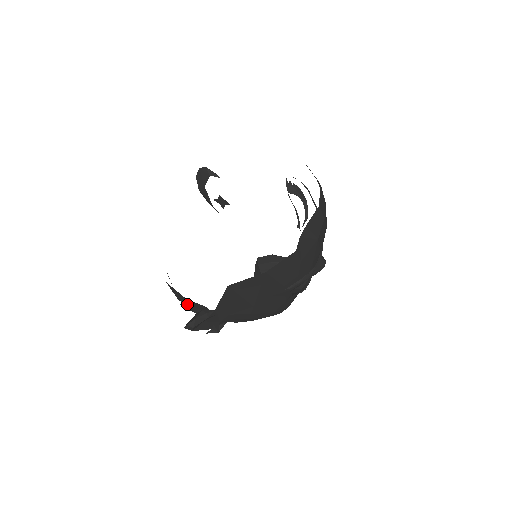
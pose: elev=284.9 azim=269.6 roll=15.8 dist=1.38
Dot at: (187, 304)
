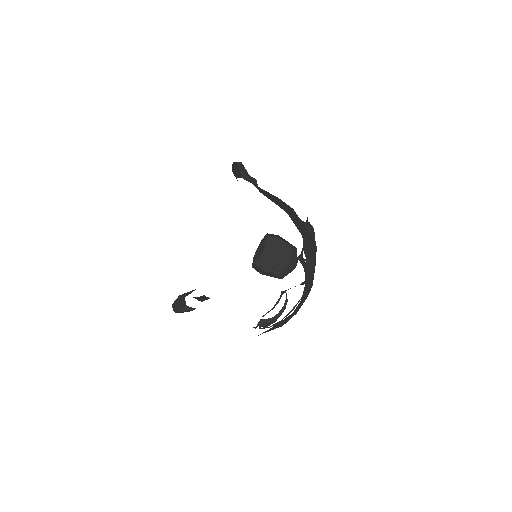
Dot at: occluded
